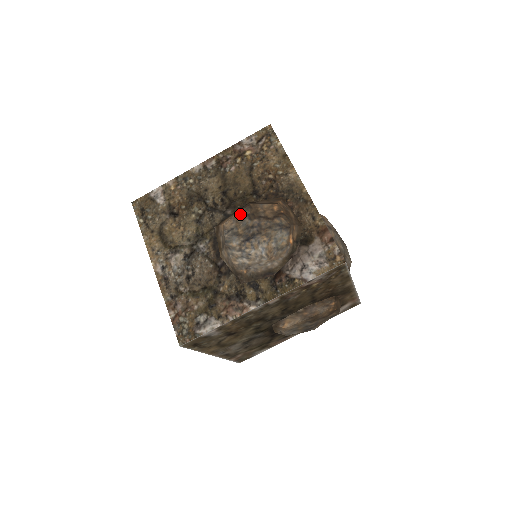
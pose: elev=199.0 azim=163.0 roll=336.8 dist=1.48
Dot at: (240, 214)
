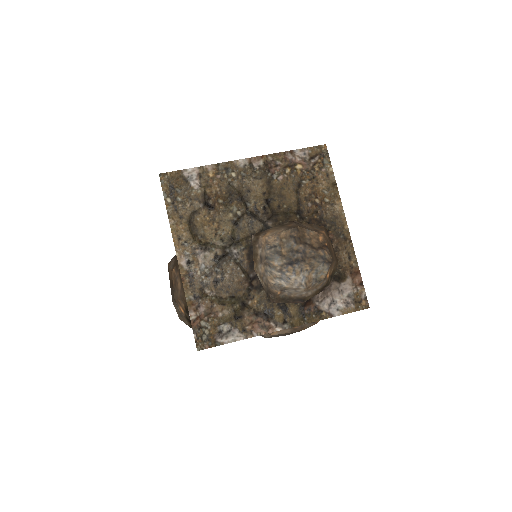
Dot at: (286, 233)
